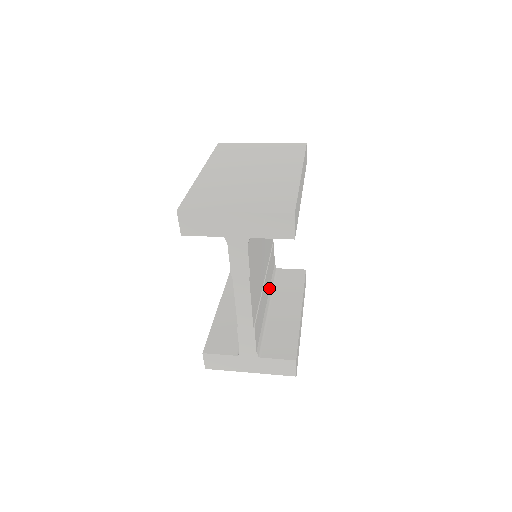
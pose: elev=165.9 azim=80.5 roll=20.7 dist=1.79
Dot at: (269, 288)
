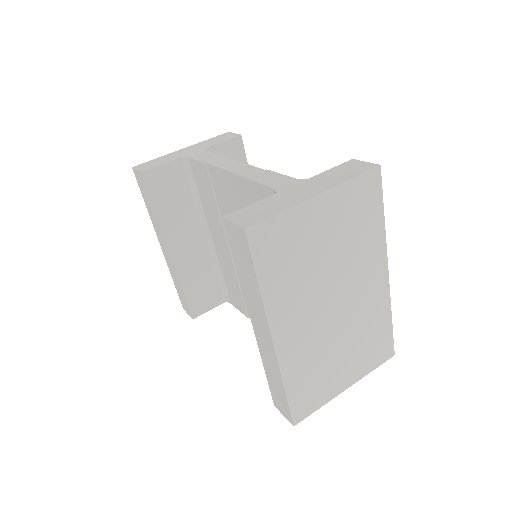
Dot at: occluded
